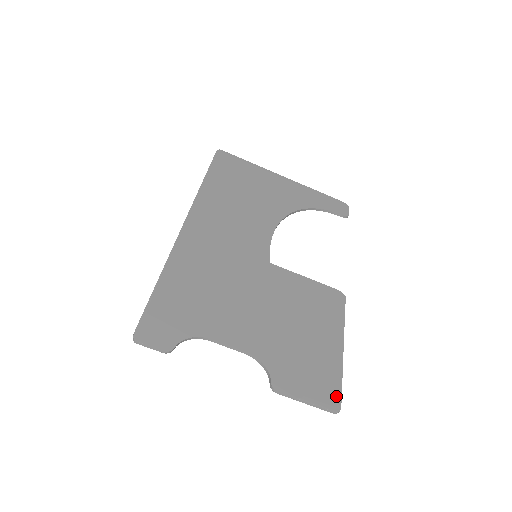
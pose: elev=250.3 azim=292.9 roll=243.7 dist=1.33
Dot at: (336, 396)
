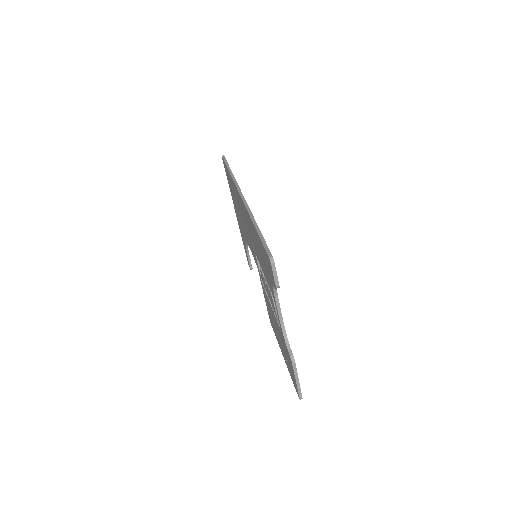
Dot at: occluded
